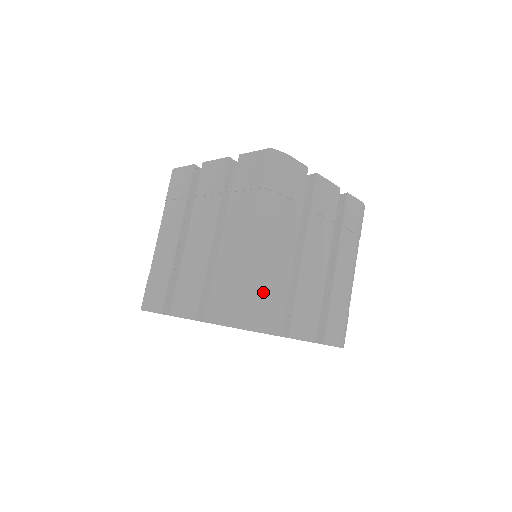
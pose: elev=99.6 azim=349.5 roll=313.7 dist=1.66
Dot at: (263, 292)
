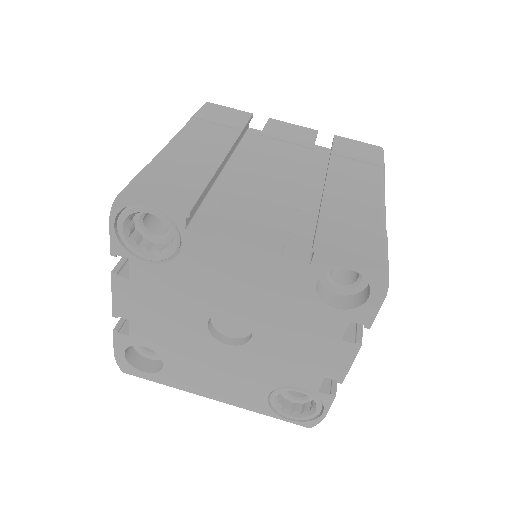
Dot at: occluded
